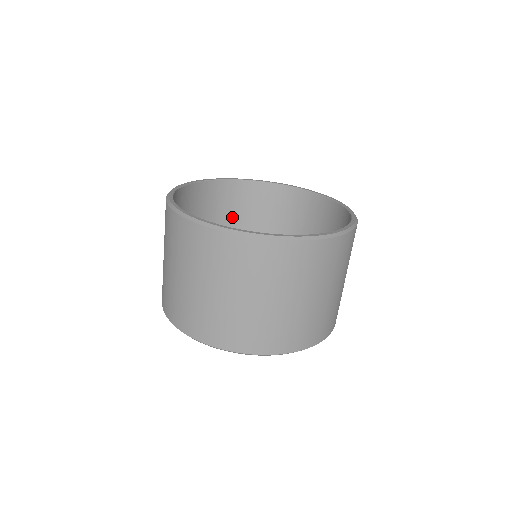
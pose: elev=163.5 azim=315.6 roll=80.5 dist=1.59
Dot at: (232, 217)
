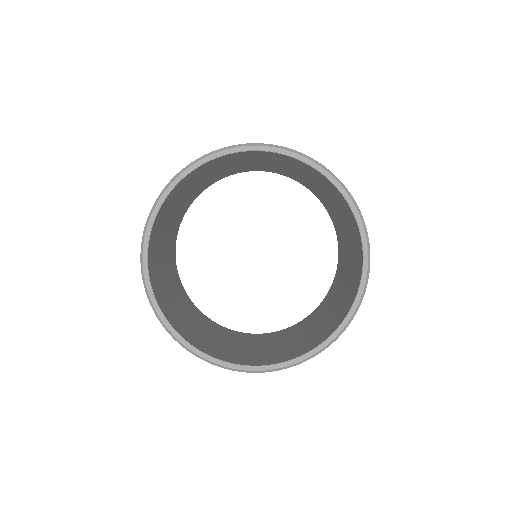
Dot at: (297, 169)
